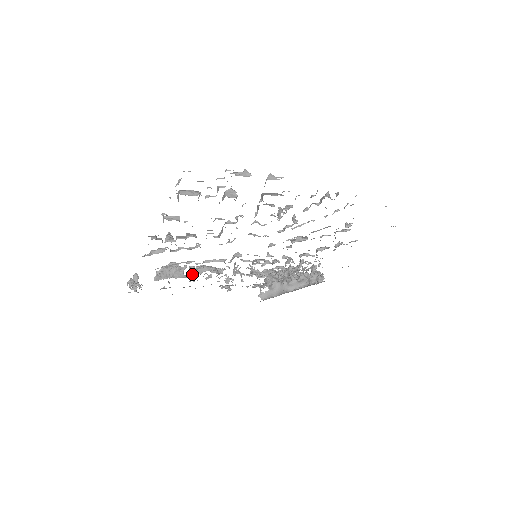
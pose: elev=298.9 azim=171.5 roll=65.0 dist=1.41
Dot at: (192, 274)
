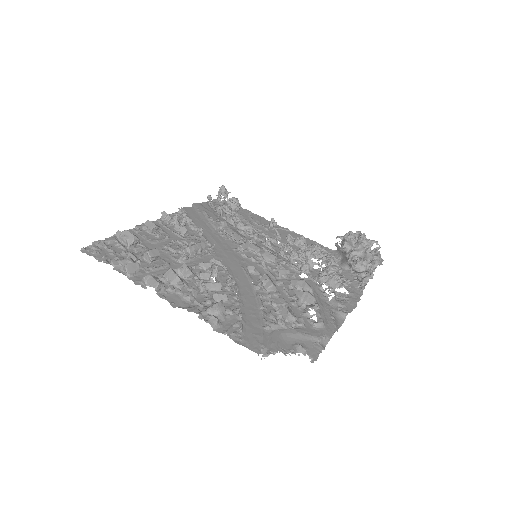
Dot at: occluded
